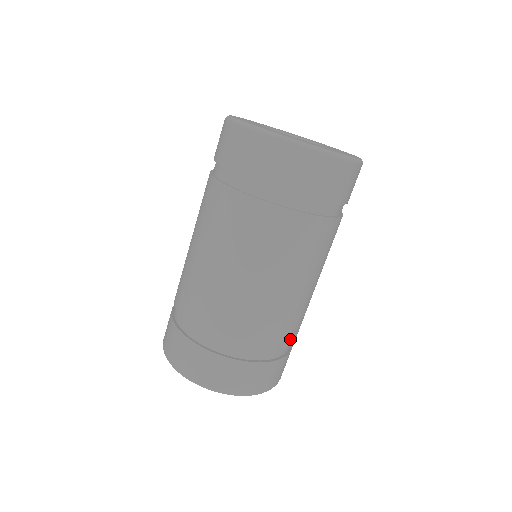
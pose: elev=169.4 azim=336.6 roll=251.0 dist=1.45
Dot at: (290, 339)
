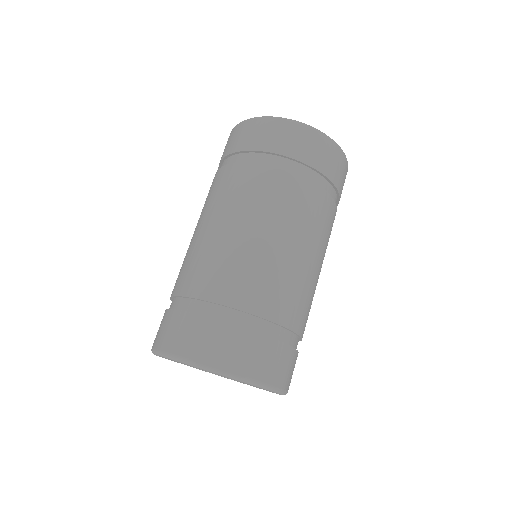
Dot at: occluded
